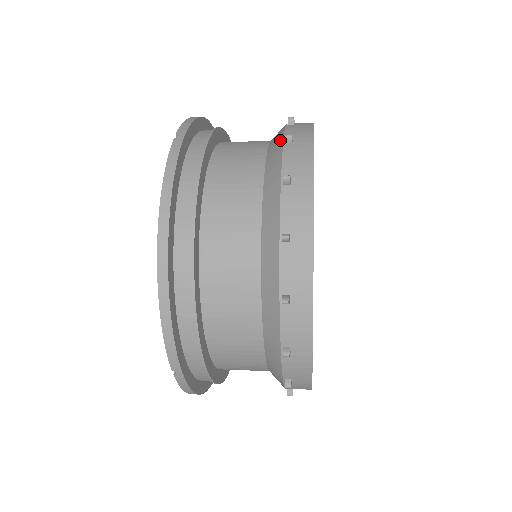
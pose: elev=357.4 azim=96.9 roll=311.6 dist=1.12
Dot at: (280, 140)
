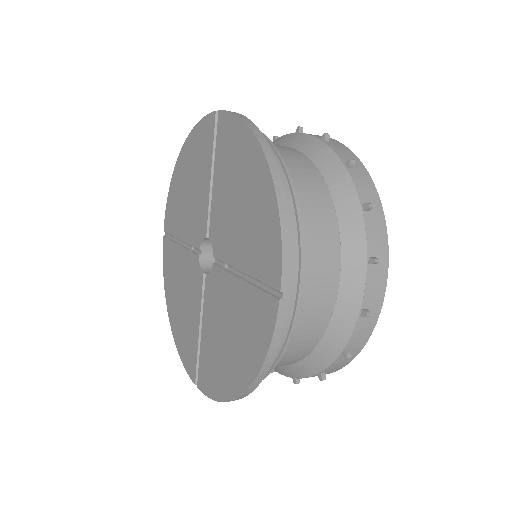
Dot at: (288, 135)
